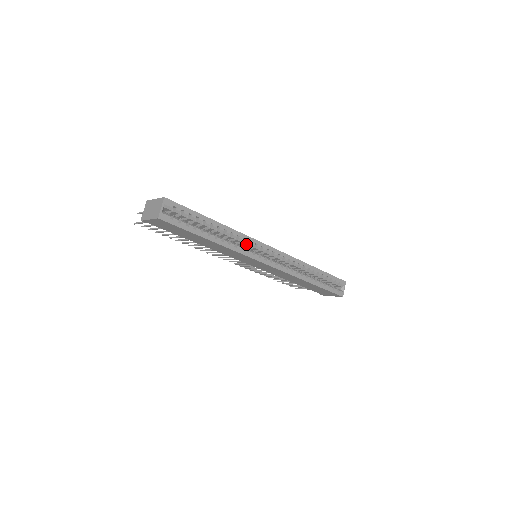
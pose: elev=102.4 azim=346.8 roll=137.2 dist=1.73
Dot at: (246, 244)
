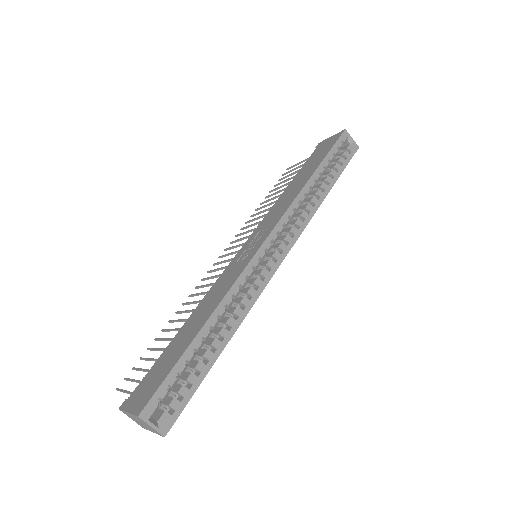
Dot at: (245, 284)
